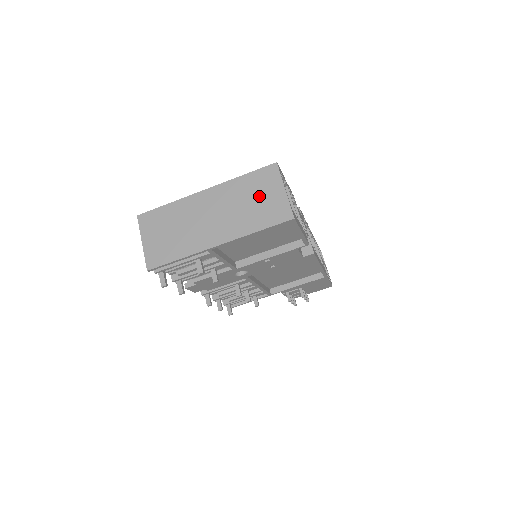
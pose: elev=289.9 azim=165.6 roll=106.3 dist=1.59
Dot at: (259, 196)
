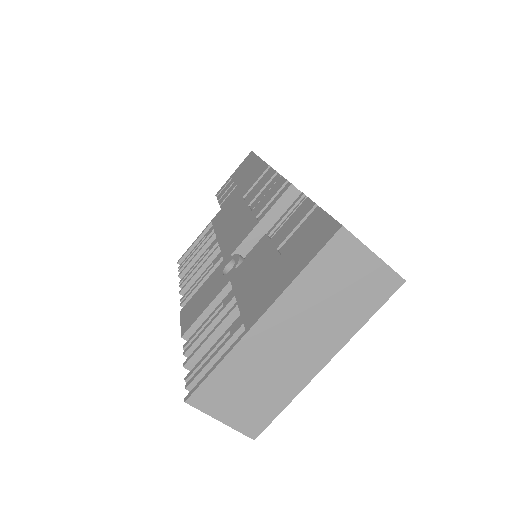
Dot at: (344, 282)
